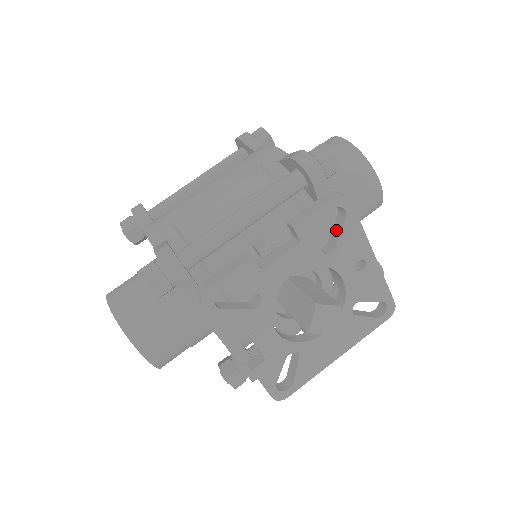
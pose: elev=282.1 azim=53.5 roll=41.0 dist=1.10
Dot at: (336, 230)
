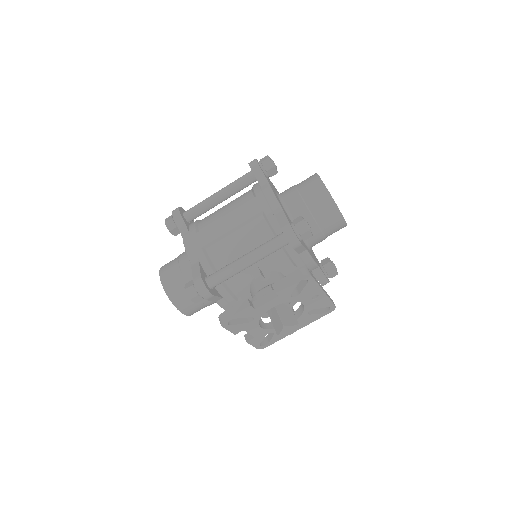
Dot at: (302, 285)
